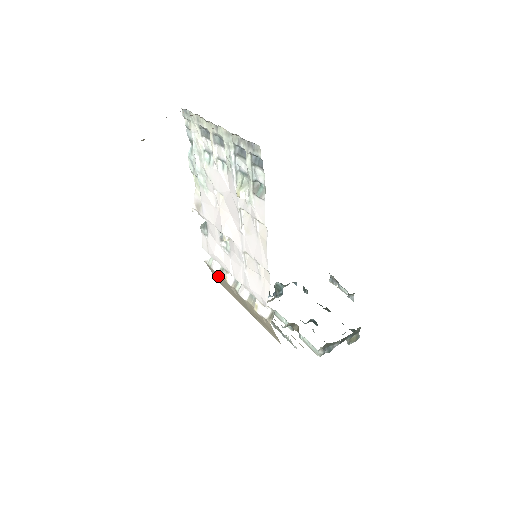
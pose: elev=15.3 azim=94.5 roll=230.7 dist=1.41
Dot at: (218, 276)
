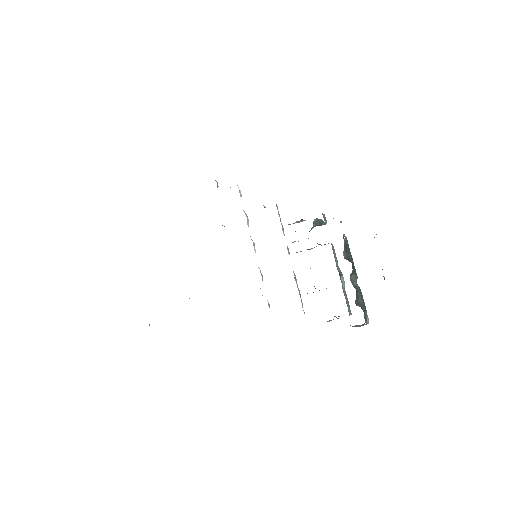
Dot at: occluded
